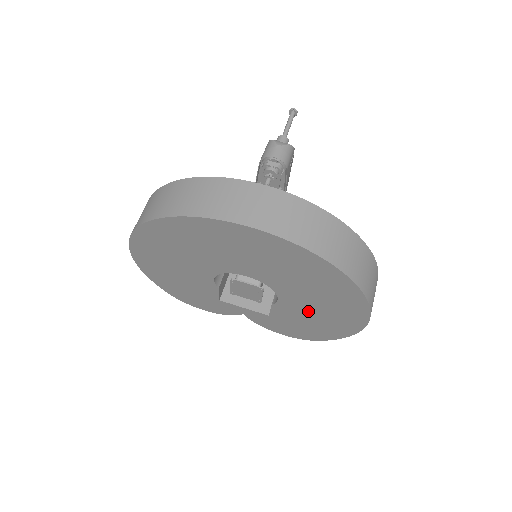
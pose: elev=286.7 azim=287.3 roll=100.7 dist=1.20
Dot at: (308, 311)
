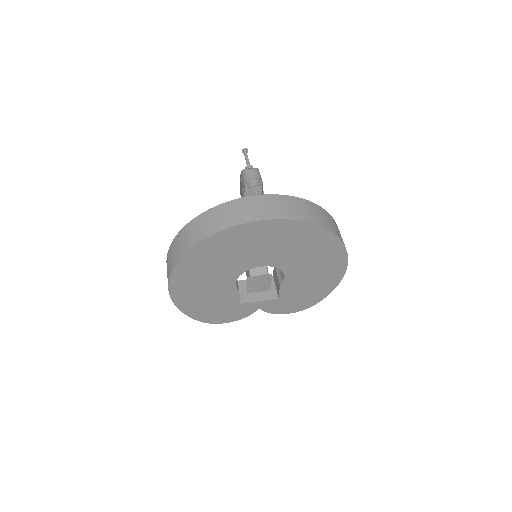
Dot at: (306, 277)
